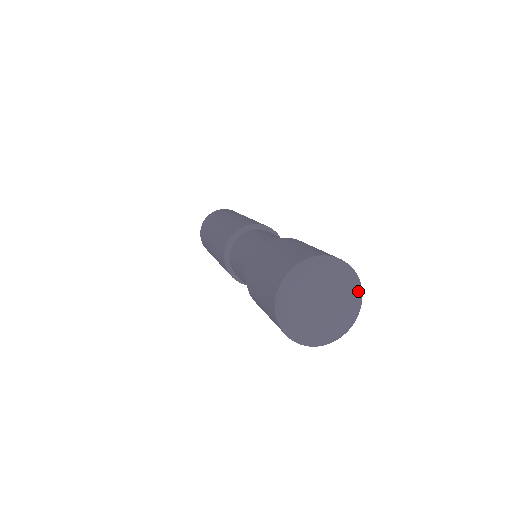
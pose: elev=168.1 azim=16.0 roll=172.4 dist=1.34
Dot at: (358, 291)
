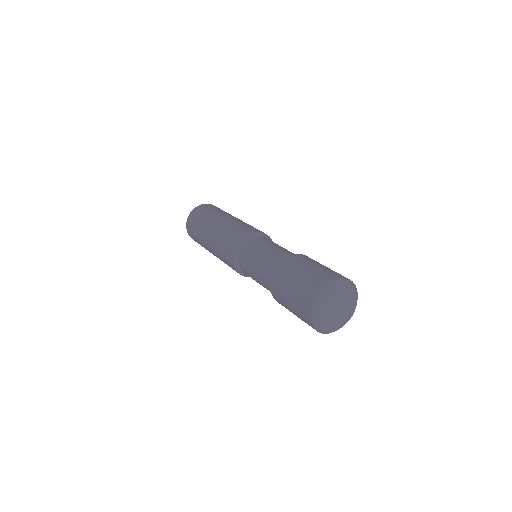
Dot at: occluded
